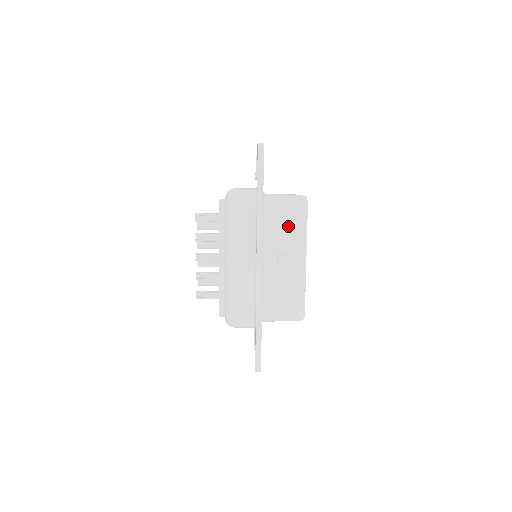
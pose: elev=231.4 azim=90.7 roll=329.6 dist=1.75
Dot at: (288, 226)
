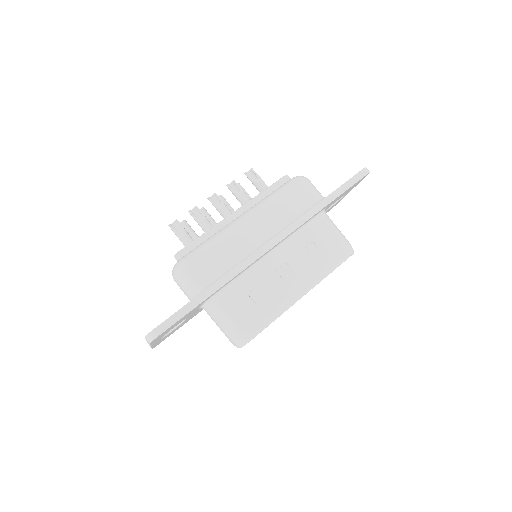
Dot at: (320, 251)
